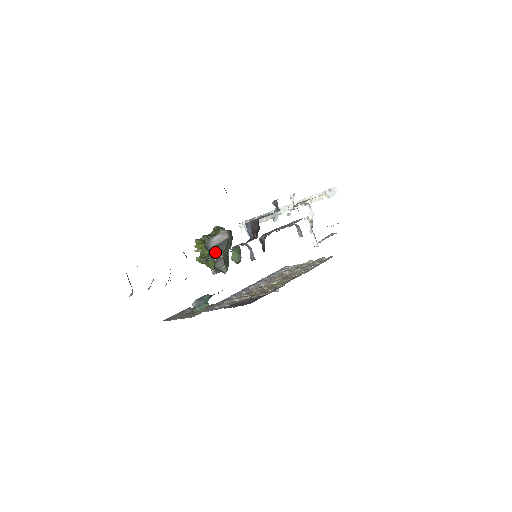
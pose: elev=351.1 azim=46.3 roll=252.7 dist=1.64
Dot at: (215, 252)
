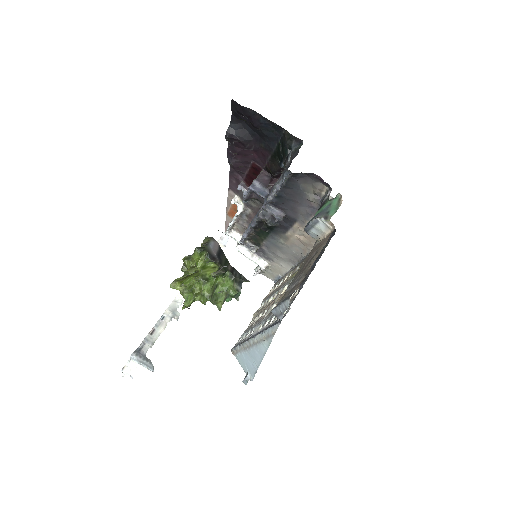
Dot at: (222, 261)
